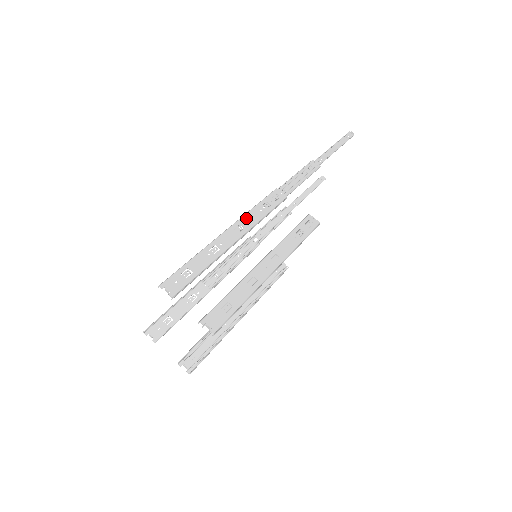
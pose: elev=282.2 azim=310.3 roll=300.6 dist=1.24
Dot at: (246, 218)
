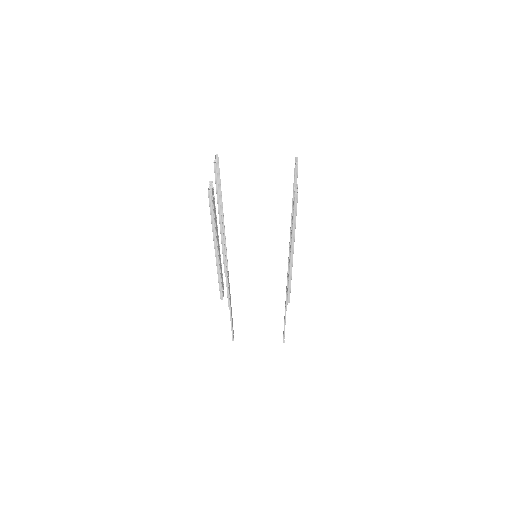
Dot at: occluded
